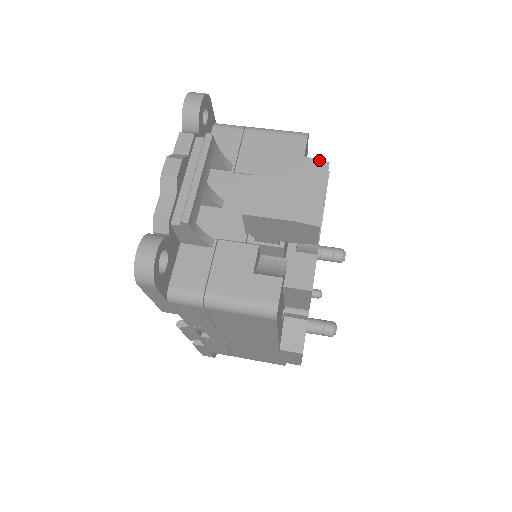
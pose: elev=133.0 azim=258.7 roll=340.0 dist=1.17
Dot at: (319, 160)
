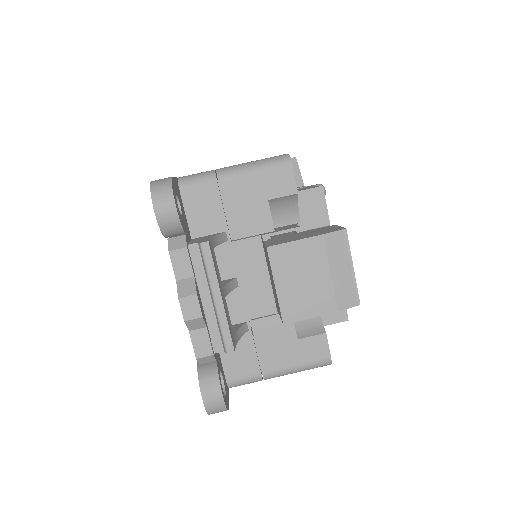
Dot at: (336, 232)
